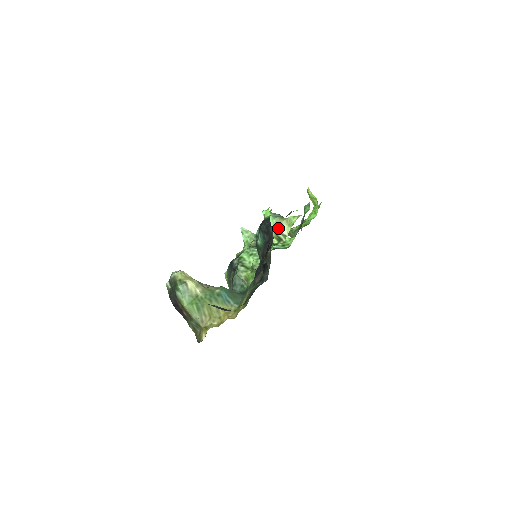
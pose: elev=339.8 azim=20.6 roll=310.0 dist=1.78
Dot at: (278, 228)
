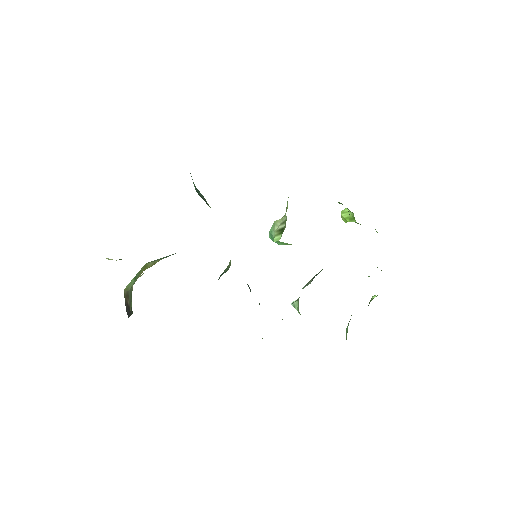
Dot at: (278, 225)
